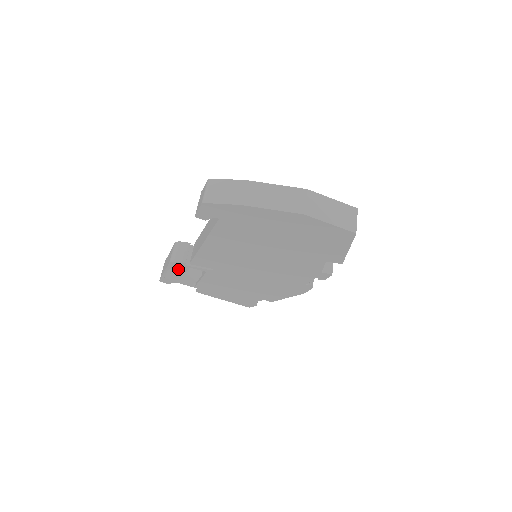
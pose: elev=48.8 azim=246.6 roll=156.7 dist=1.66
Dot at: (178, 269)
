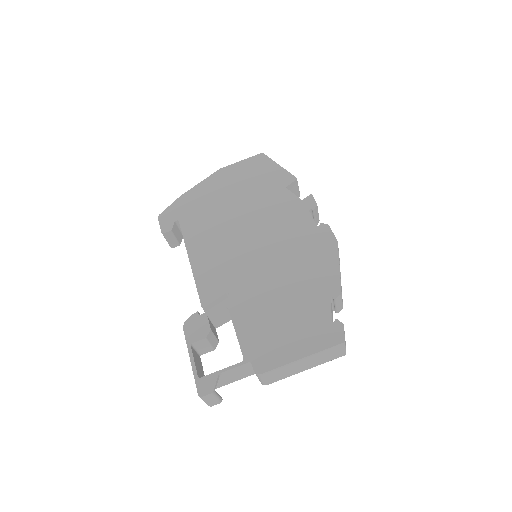
Dot at: (199, 334)
